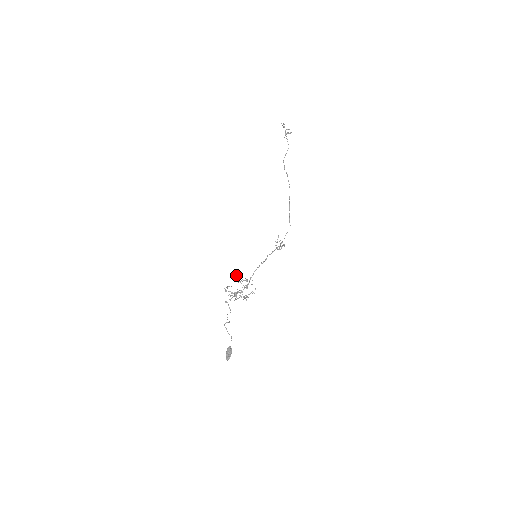
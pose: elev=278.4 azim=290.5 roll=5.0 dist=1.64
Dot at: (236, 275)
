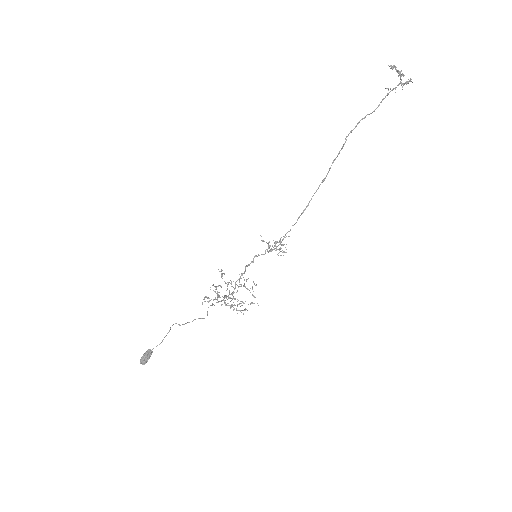
Dot at: (243, 277)
